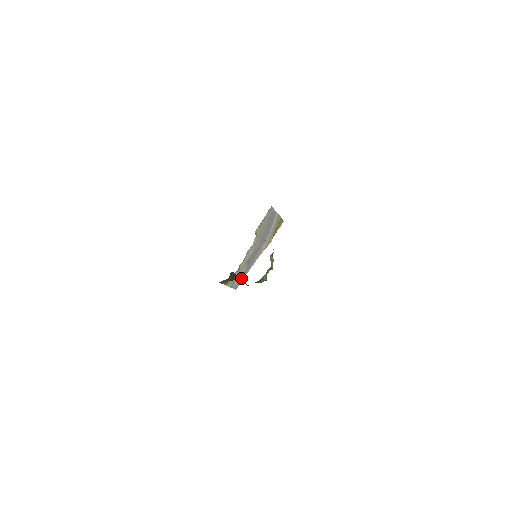
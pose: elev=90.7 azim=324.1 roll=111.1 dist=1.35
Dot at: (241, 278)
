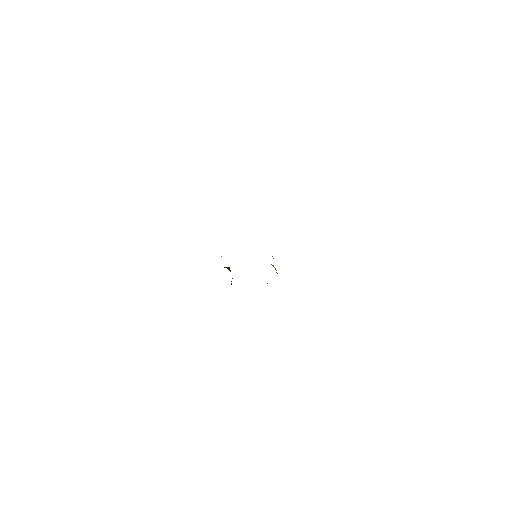
Dot at: occluded
